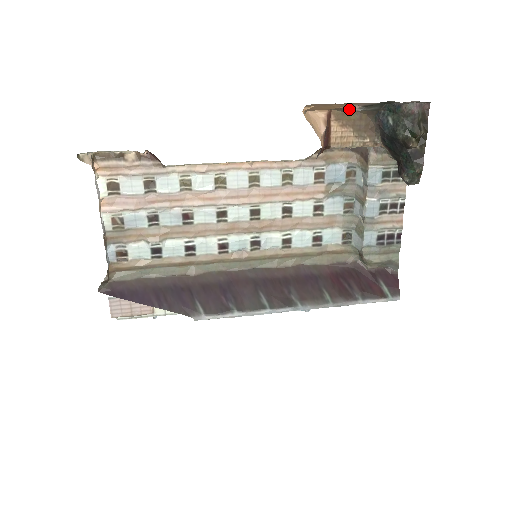
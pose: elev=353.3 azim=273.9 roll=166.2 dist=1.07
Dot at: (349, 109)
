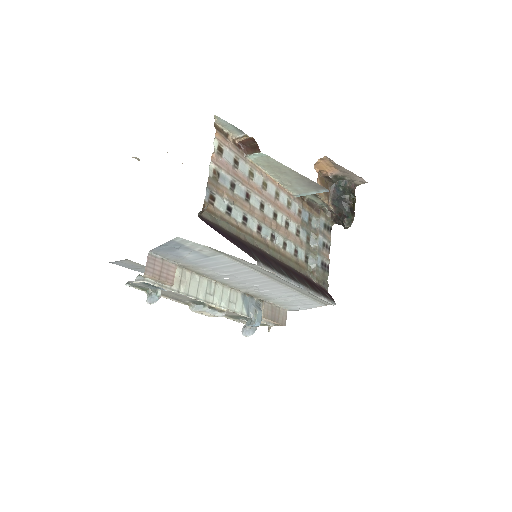
Dot at: (328, 174)
